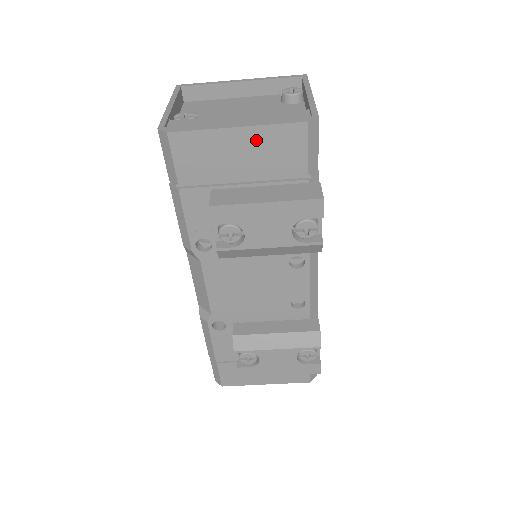
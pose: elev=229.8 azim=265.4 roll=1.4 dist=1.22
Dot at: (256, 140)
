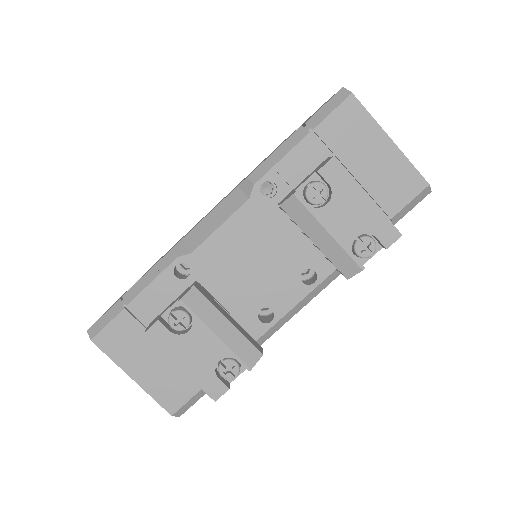
Dot at: (391, 160)
